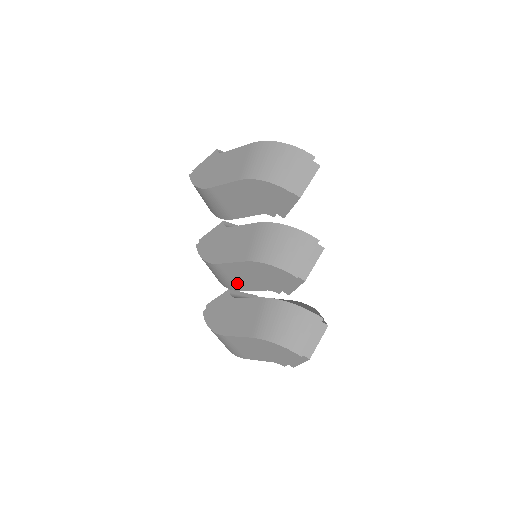
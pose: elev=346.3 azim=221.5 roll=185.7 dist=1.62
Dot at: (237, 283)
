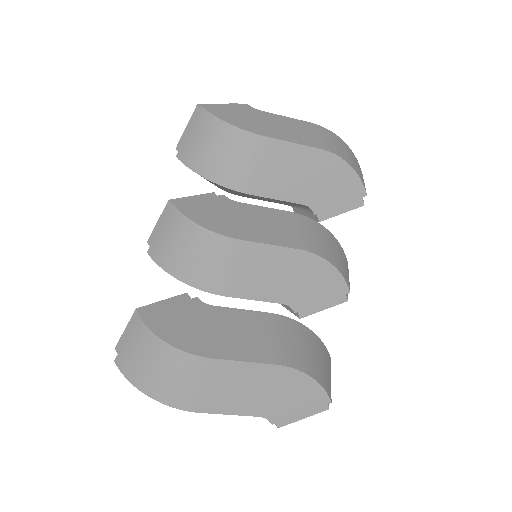
Dot at: (239, 281)
